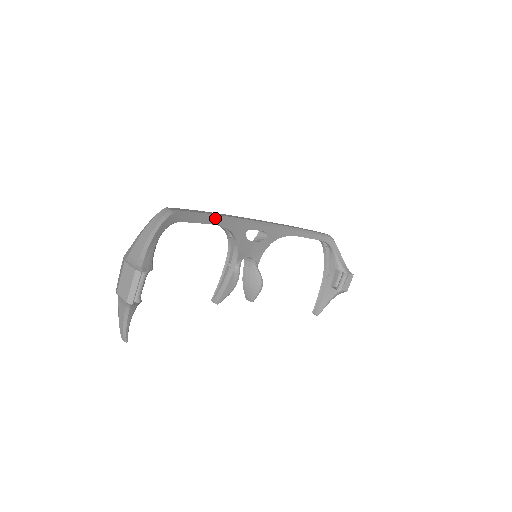
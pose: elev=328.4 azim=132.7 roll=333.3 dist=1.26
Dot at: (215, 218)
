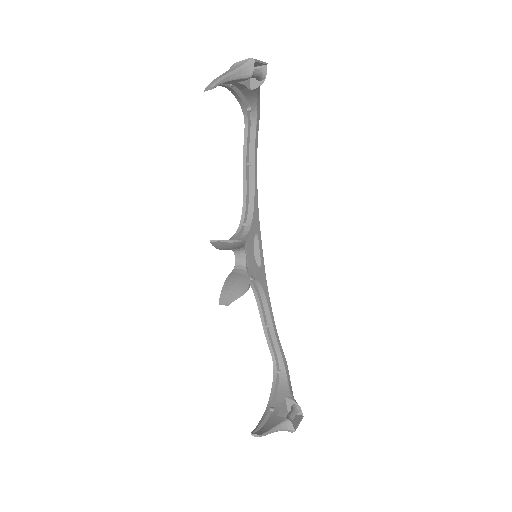
Dot at: occluded
